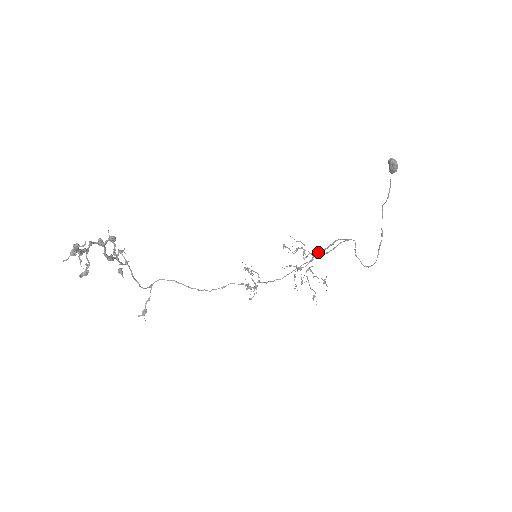
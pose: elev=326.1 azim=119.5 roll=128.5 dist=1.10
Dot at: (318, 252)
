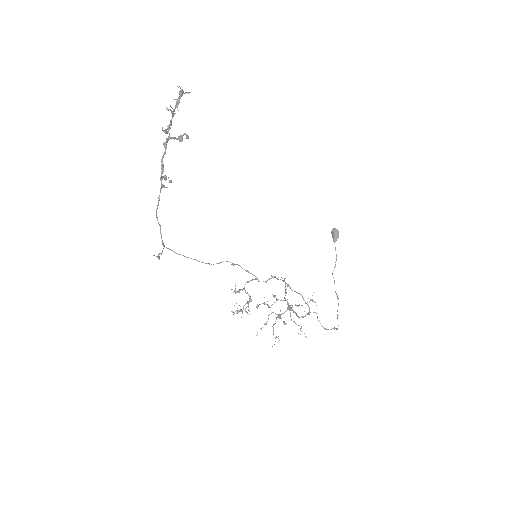
Dot at: occluded
